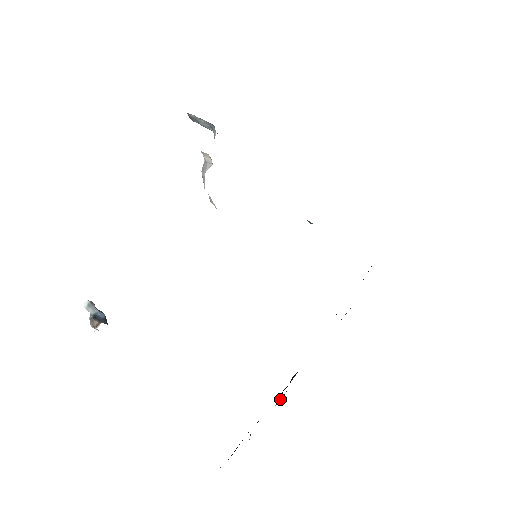
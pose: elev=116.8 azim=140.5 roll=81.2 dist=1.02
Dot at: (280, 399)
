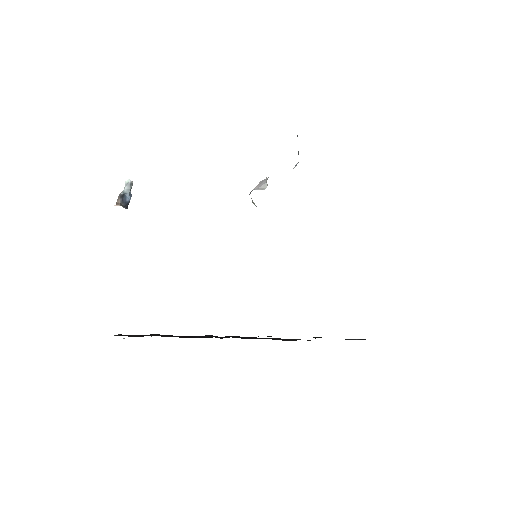
Dot at: occluded
